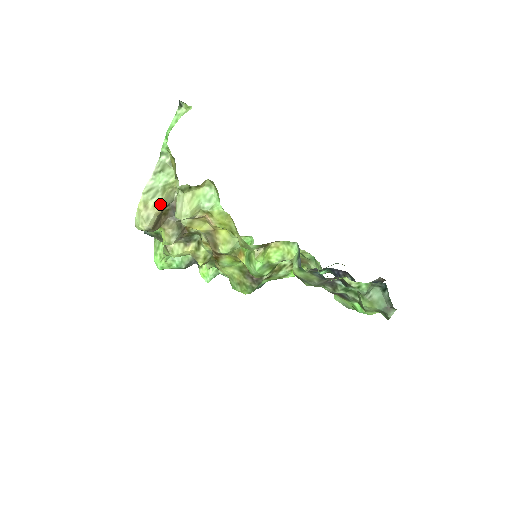
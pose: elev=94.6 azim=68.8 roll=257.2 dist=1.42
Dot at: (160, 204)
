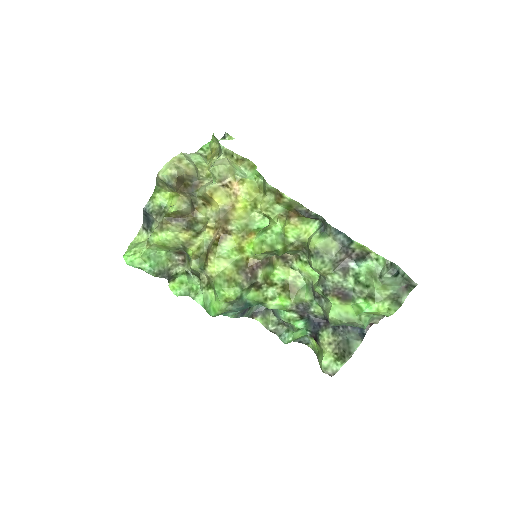
Dot at: (192, 167)
